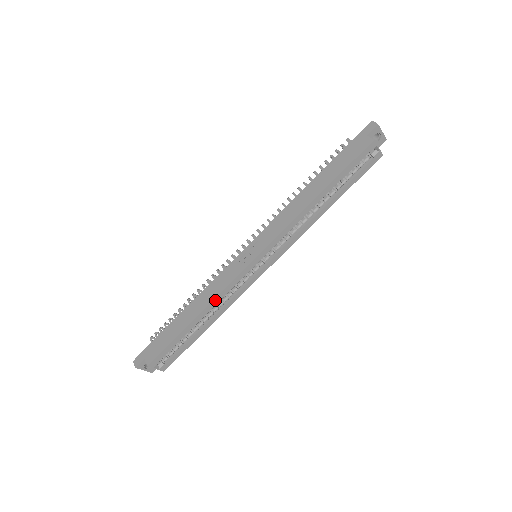
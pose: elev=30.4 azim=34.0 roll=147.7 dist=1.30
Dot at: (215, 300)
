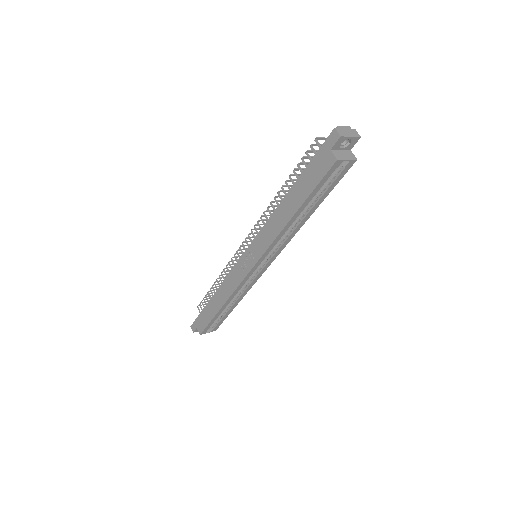
Dot at: (231, 296)
